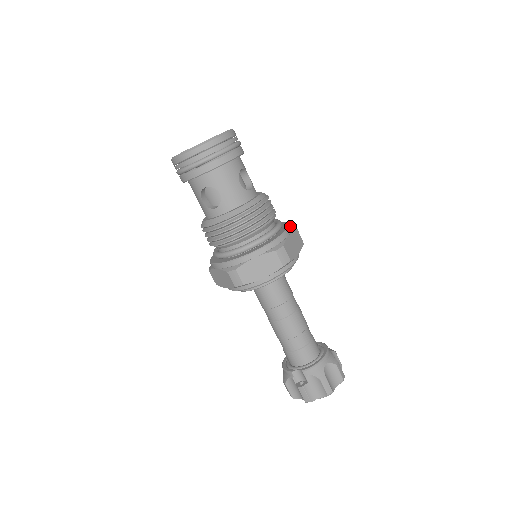
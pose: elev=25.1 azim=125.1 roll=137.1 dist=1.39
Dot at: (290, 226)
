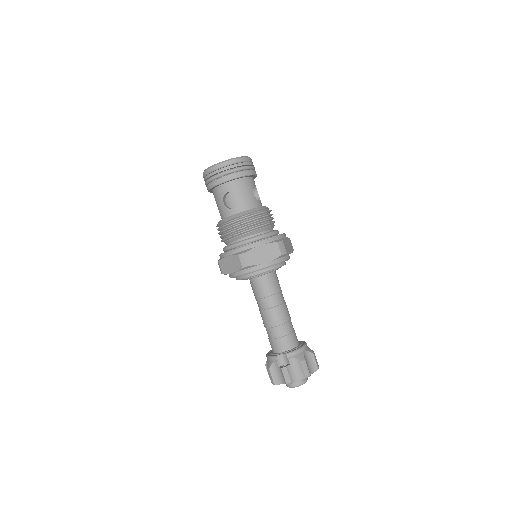
Dot at: (285, 234)
